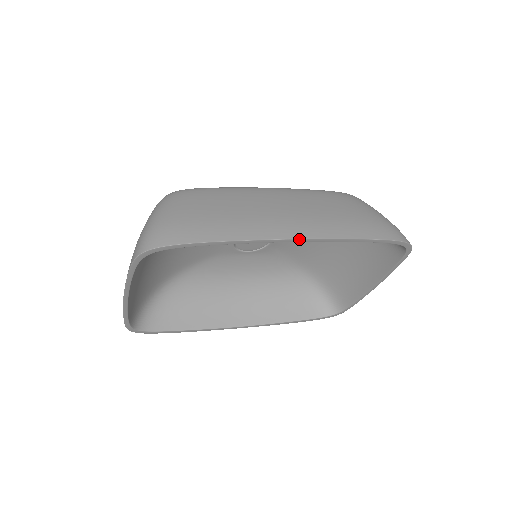
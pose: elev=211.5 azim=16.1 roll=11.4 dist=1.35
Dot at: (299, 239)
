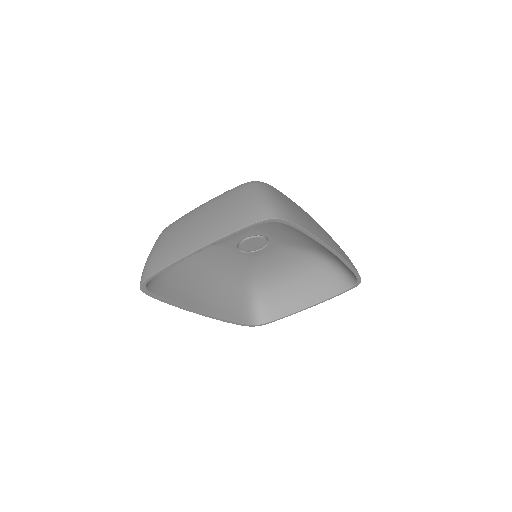
Dot at: (337, 252)
